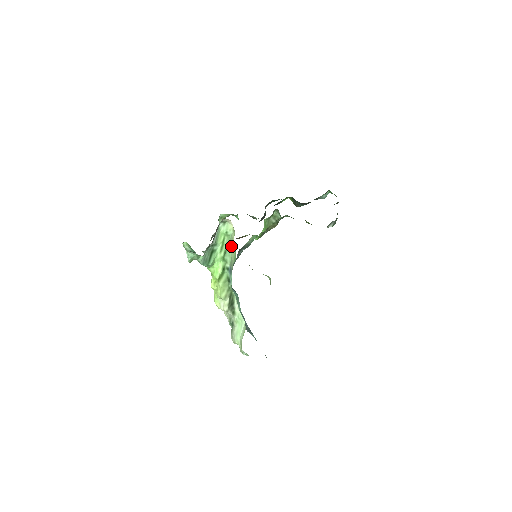
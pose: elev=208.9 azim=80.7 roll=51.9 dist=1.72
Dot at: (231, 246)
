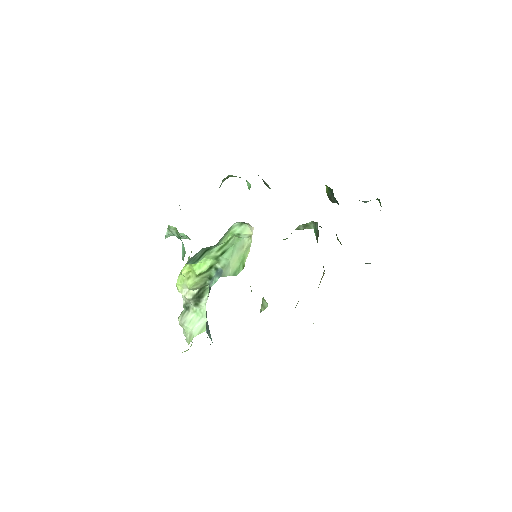
Dot at: (236, 251)
